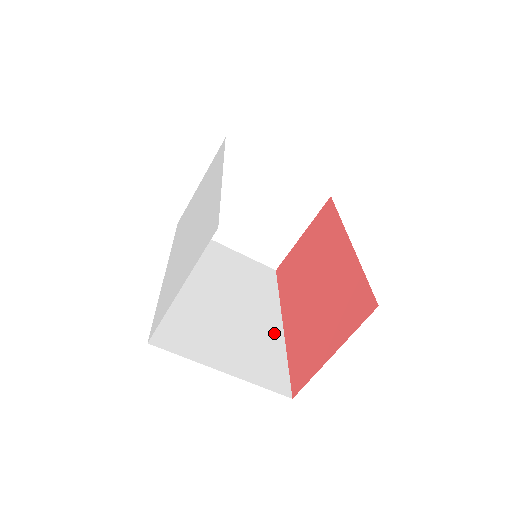
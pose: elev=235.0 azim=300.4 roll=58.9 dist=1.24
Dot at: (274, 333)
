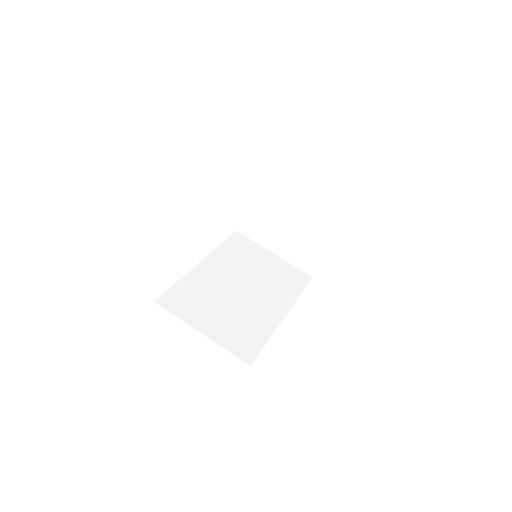
Dot at: (270, 320)
